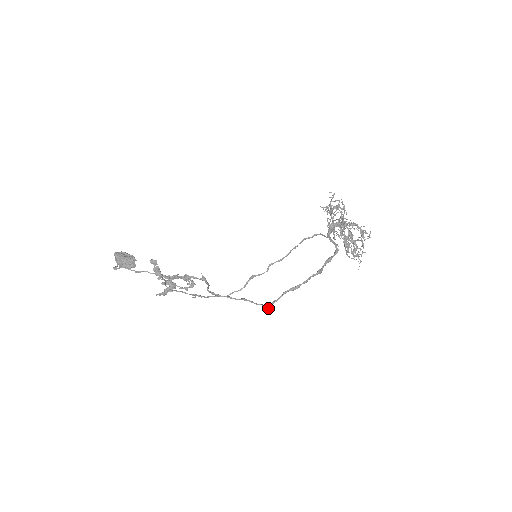
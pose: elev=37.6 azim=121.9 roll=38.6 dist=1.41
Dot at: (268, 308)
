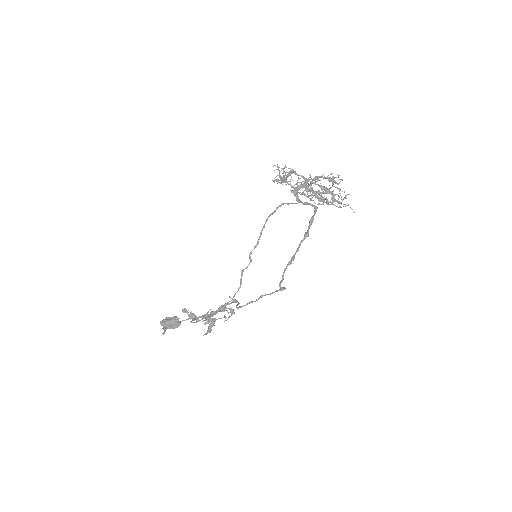
Dot at: occluded
